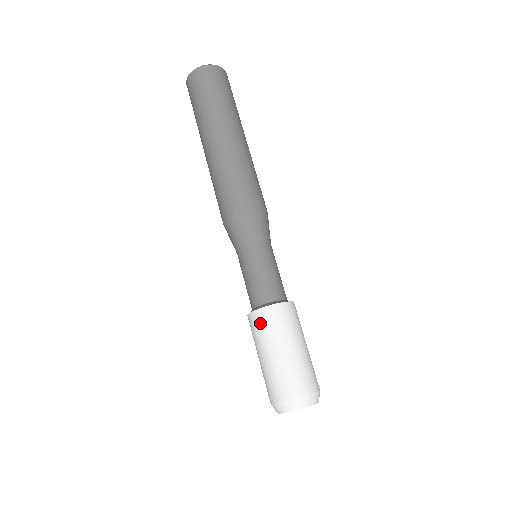
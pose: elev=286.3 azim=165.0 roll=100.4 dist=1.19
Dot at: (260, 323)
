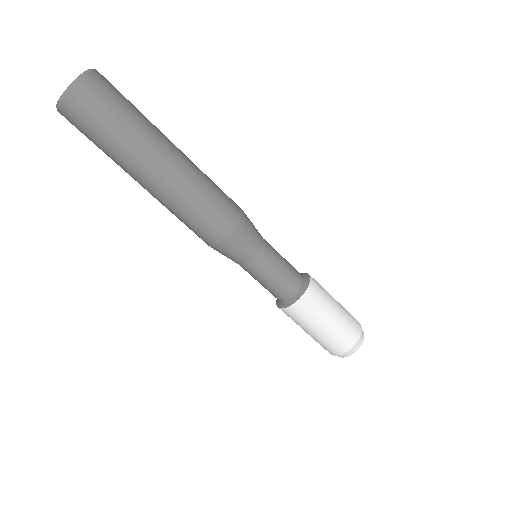
Dot at: (301, 312)
